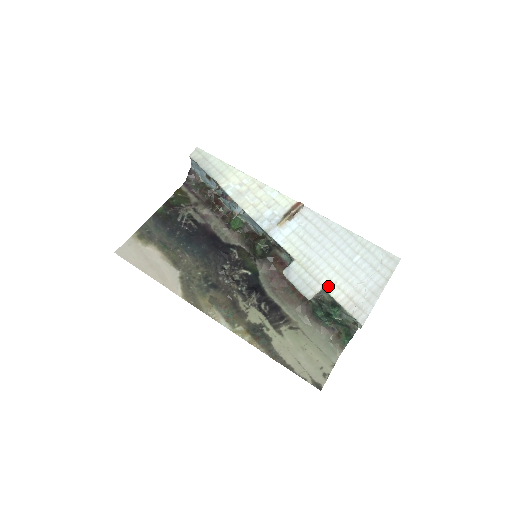
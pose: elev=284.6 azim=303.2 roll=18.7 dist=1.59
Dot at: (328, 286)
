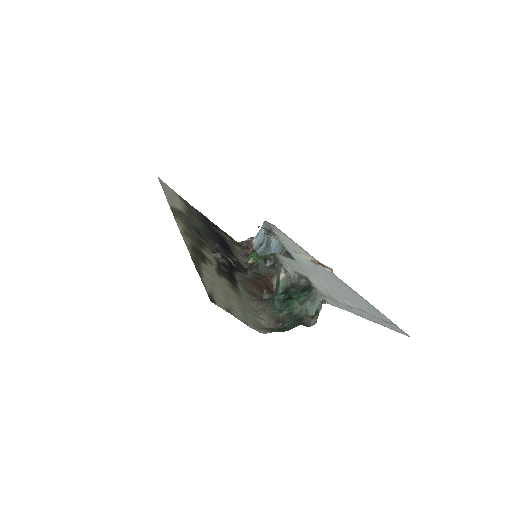
Dot at: (313, 279)
